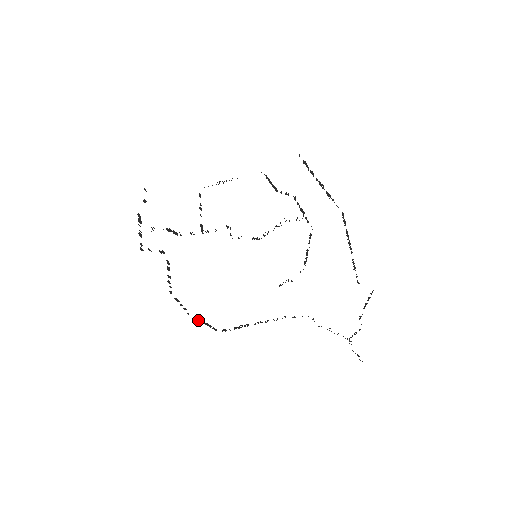
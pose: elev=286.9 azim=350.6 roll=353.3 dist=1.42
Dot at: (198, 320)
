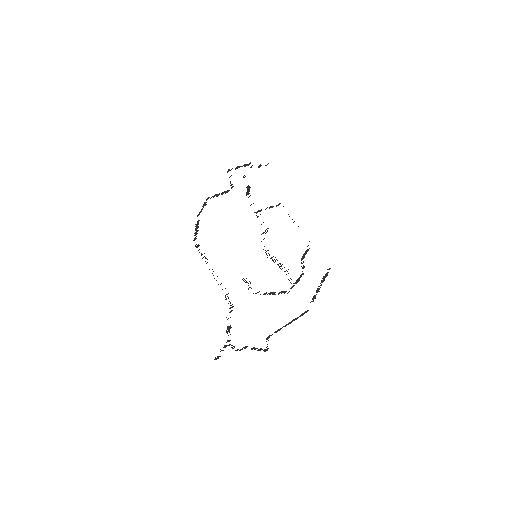
Dot at: (196, 224)
